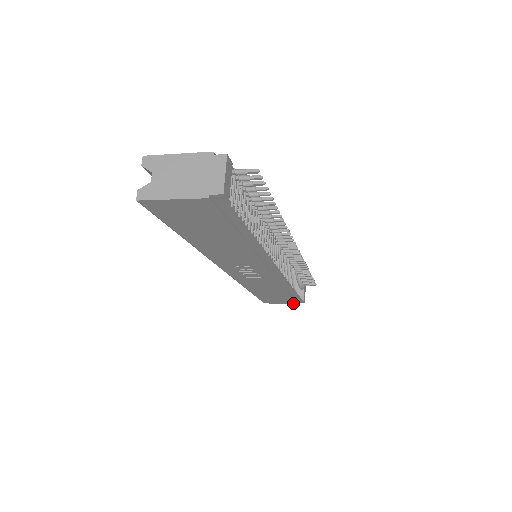
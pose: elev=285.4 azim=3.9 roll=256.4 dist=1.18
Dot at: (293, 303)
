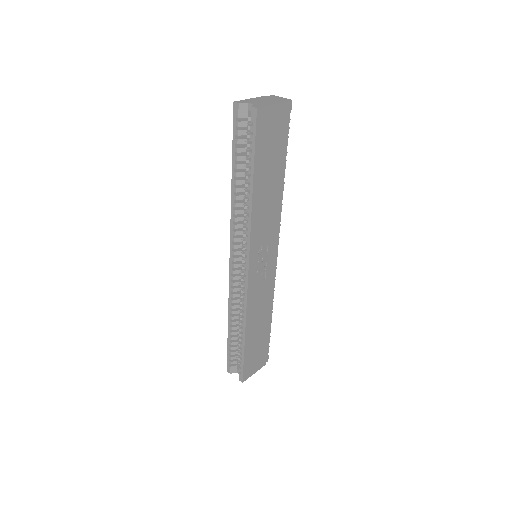
Dot at: (262, 364)
